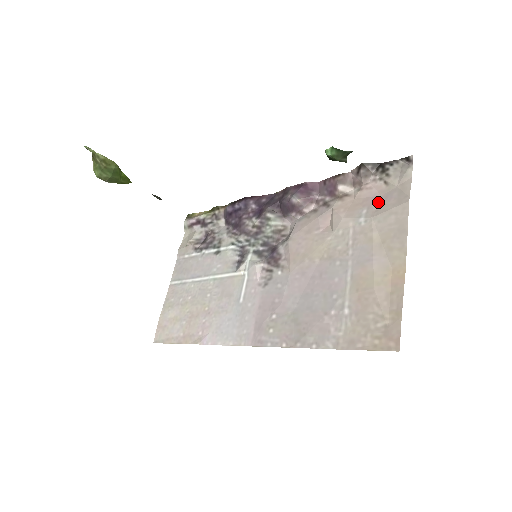
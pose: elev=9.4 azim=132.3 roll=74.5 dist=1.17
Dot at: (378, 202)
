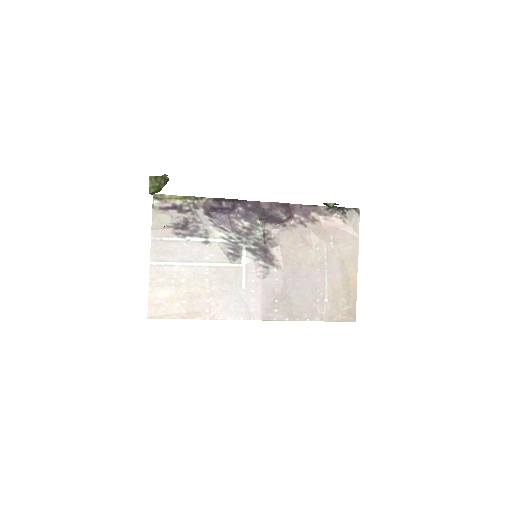
Dot at: (339, 233)
